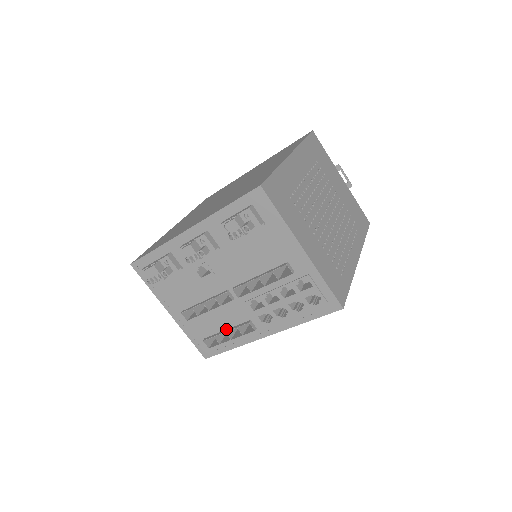
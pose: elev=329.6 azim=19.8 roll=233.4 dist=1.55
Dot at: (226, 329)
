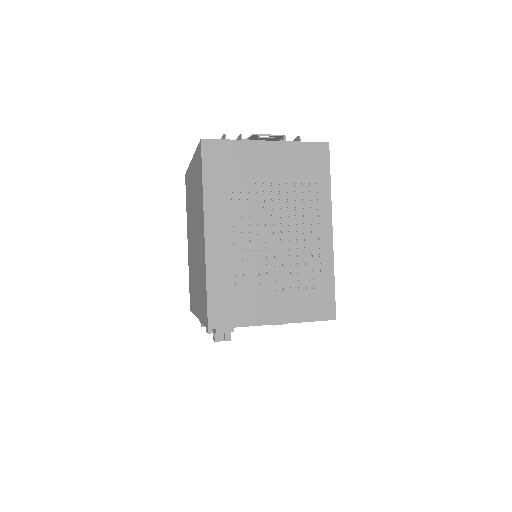
Dot at: occluded
